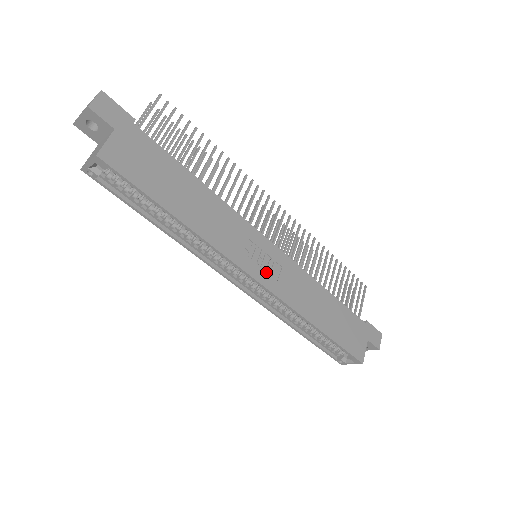
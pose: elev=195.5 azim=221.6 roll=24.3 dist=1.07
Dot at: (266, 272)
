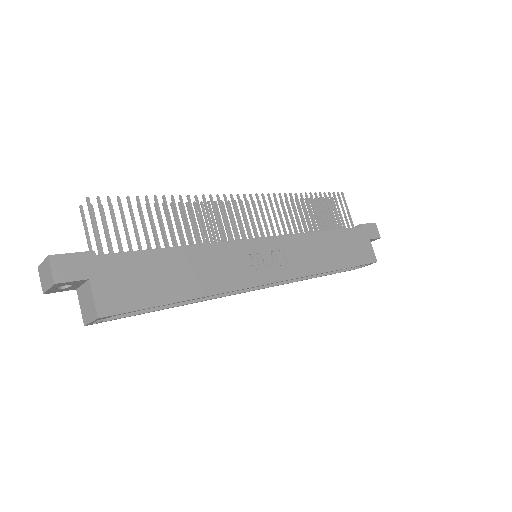
Dot at: (276, 268)
